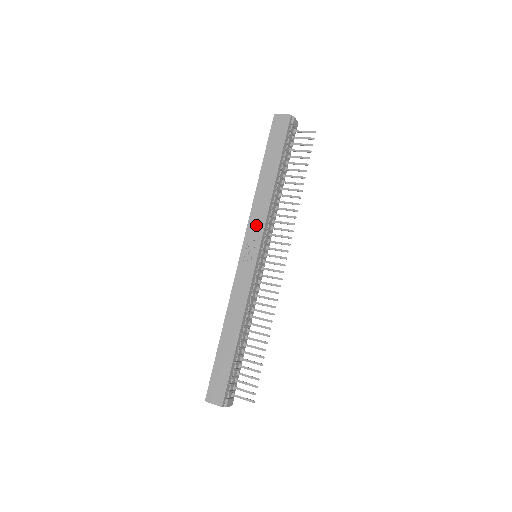
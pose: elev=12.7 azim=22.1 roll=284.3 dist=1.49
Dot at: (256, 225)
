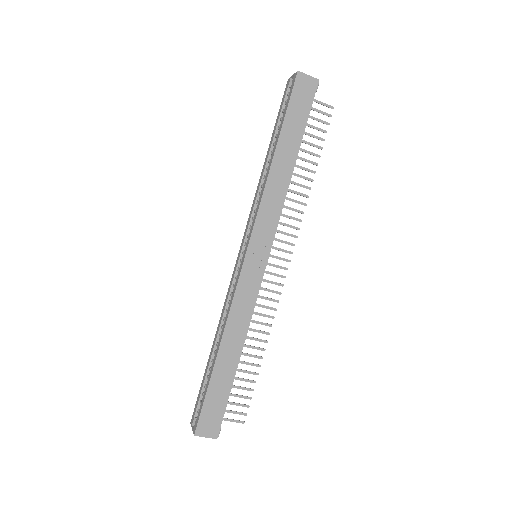
Dot at: (267, 221)
